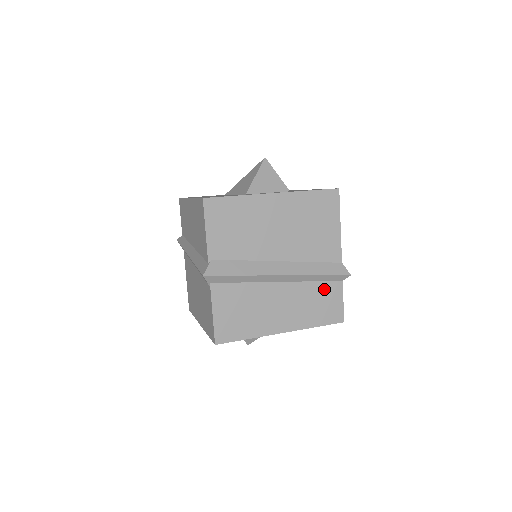
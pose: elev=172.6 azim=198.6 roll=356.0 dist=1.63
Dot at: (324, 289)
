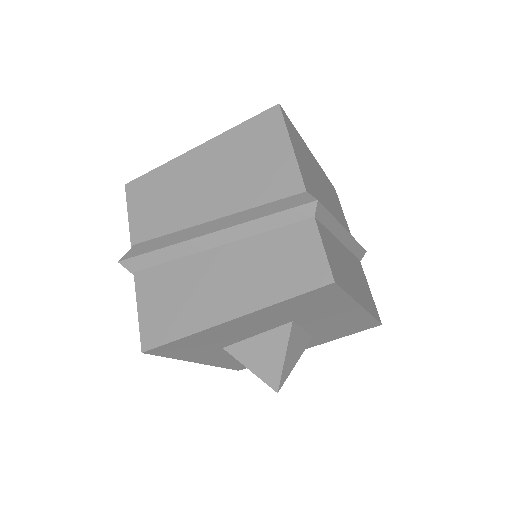
Dot at: (285, 238)
